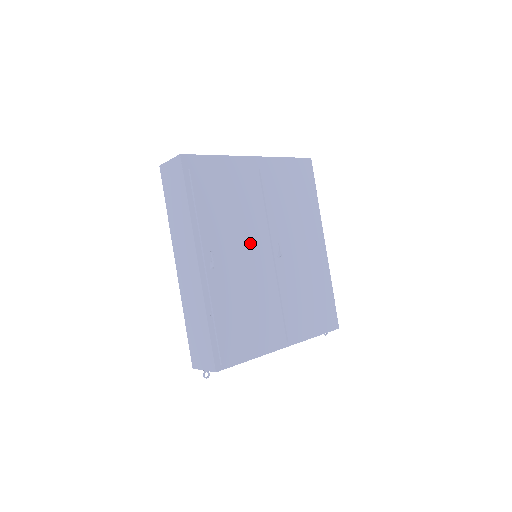
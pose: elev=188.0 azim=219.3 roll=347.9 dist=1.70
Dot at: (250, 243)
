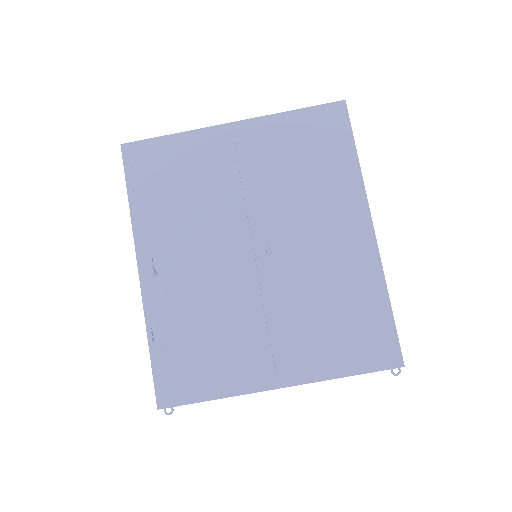
Dot at: (217, 240)
